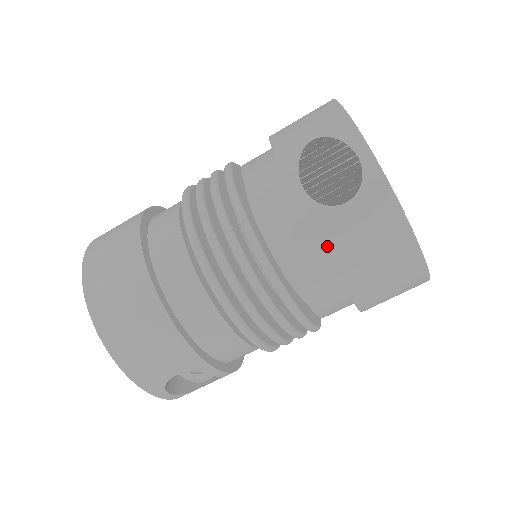
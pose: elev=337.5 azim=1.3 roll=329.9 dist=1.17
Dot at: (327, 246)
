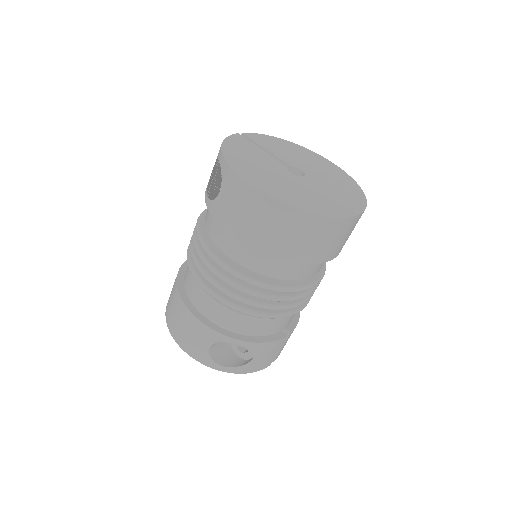
Dot at: (222, 223)
